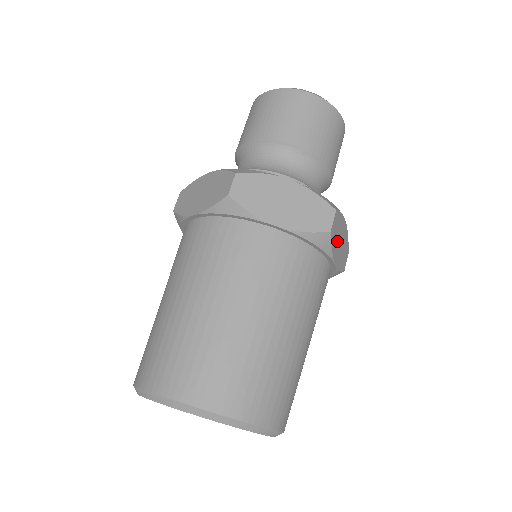
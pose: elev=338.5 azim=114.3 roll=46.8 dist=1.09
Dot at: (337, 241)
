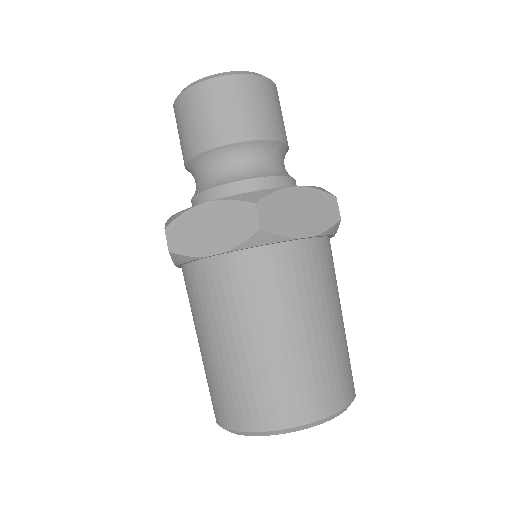
Dot at: occluded
